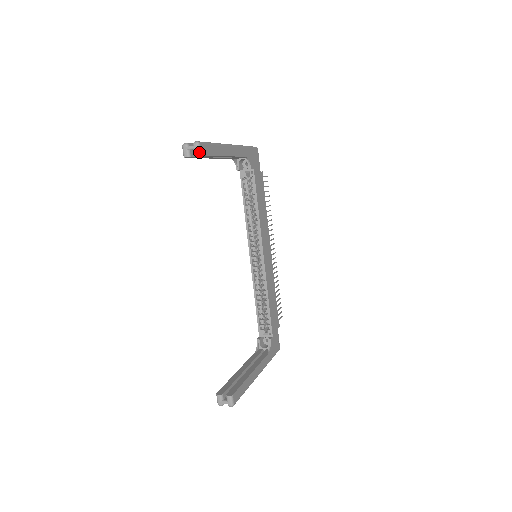
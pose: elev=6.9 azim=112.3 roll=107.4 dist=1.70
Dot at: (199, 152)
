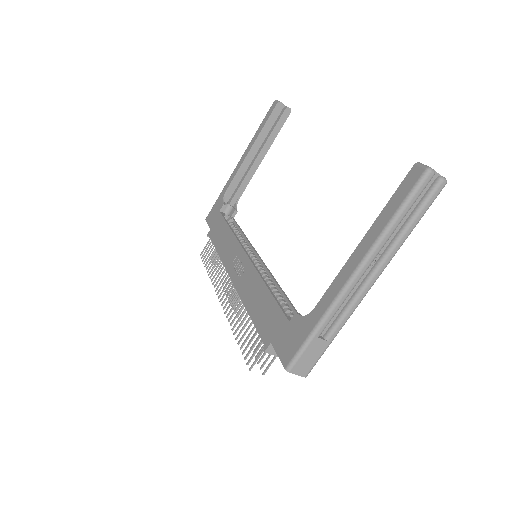
Dot at: (290, 109)
